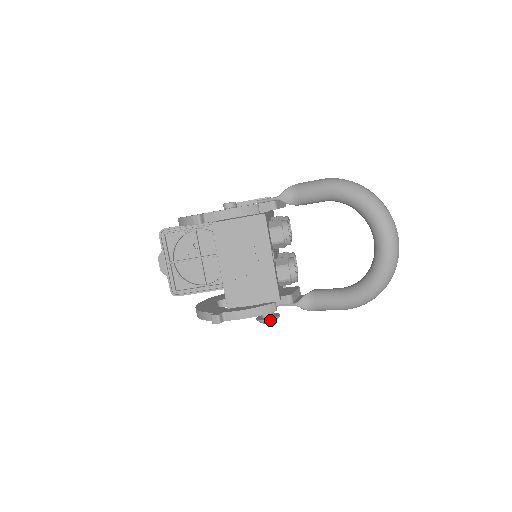
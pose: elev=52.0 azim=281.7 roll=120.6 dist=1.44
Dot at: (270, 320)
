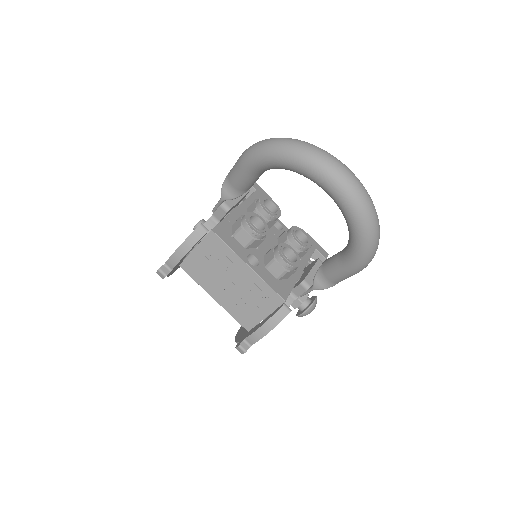
Dot at: (305, 312)
